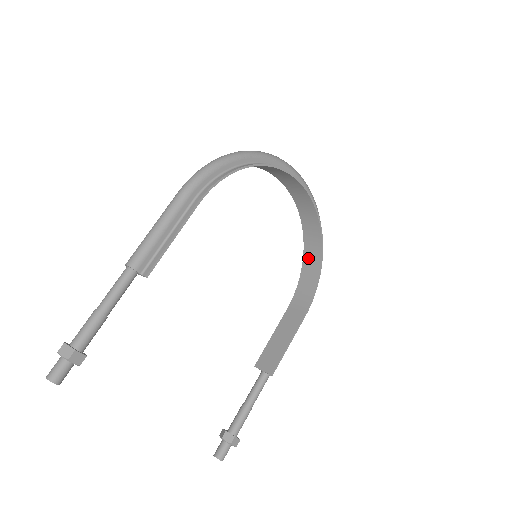
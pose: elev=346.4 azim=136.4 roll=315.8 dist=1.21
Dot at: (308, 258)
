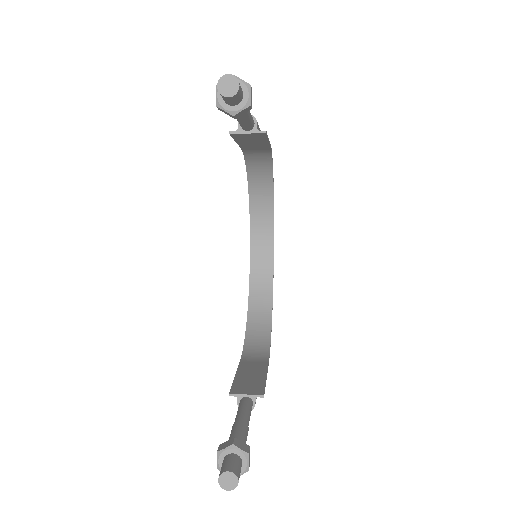
Dot at: (254, 322)
